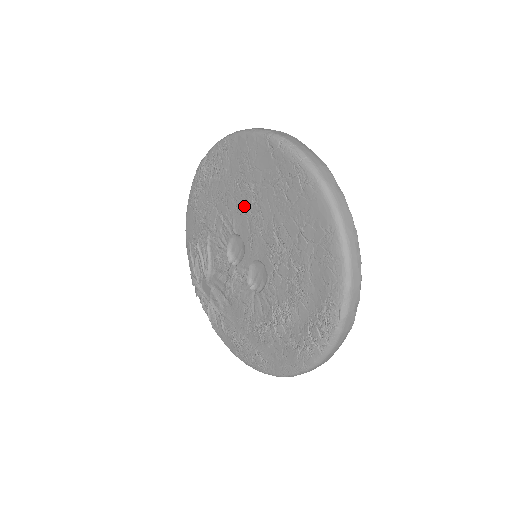
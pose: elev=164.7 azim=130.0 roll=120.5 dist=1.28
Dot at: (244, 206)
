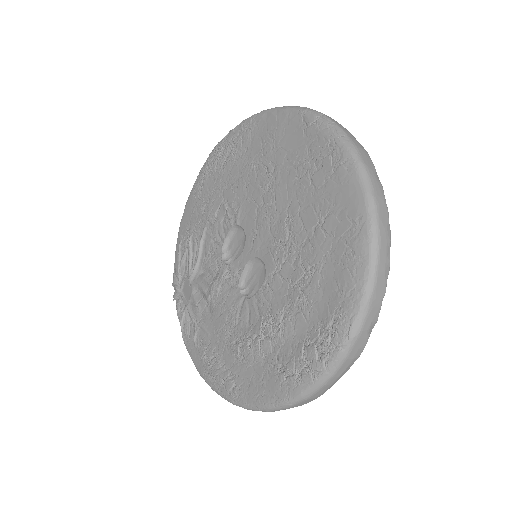
Dot at: (256, 192)
